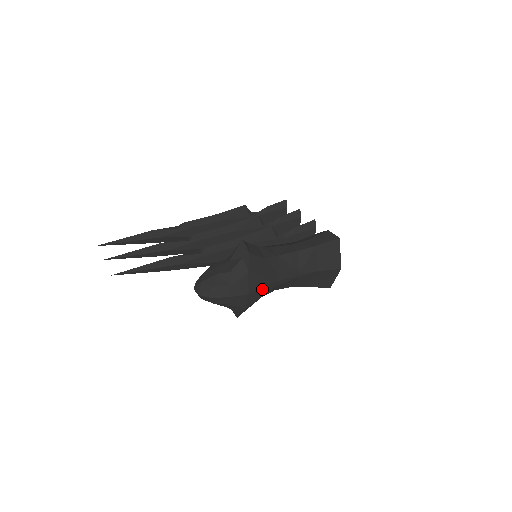
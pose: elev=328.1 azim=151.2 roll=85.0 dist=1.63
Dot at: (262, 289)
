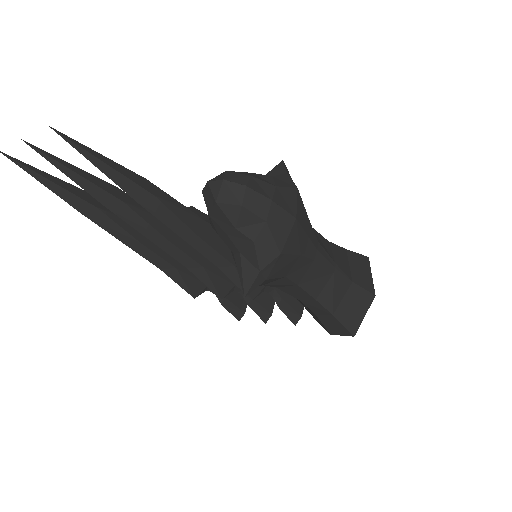
Dot at: (305, 237)
